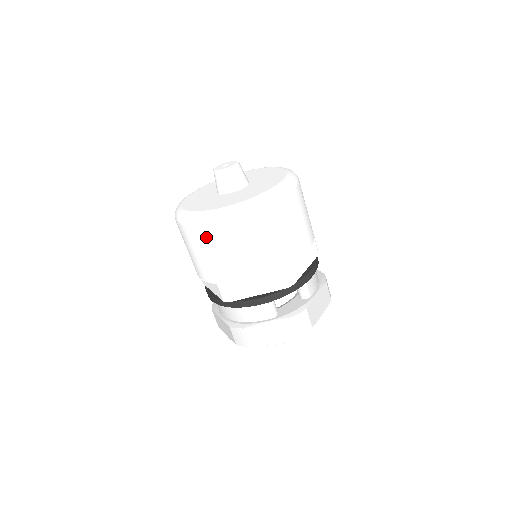
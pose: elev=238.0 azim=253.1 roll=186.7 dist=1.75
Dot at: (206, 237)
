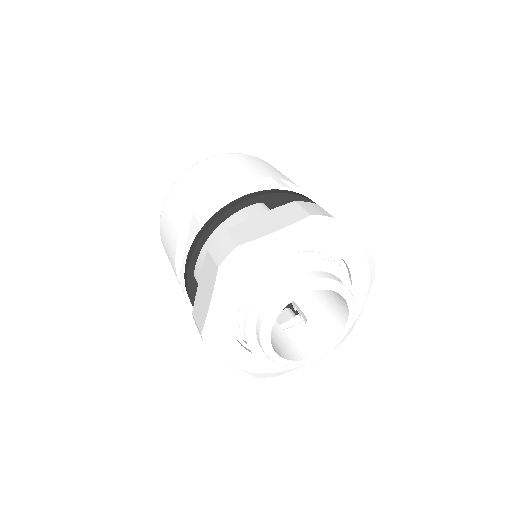
Dot at: (184, 181)
